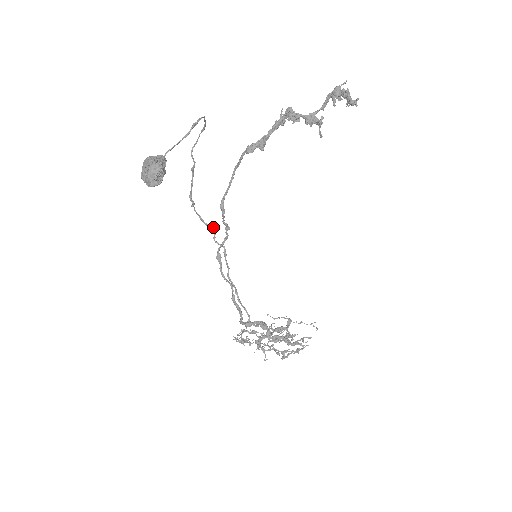
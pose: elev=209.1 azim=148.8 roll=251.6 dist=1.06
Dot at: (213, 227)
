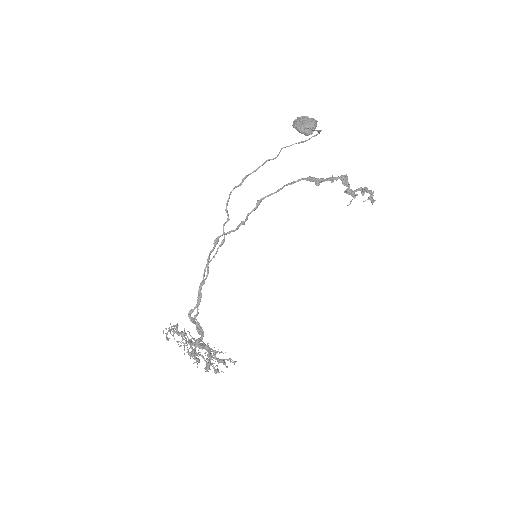
Dot at: occluded
